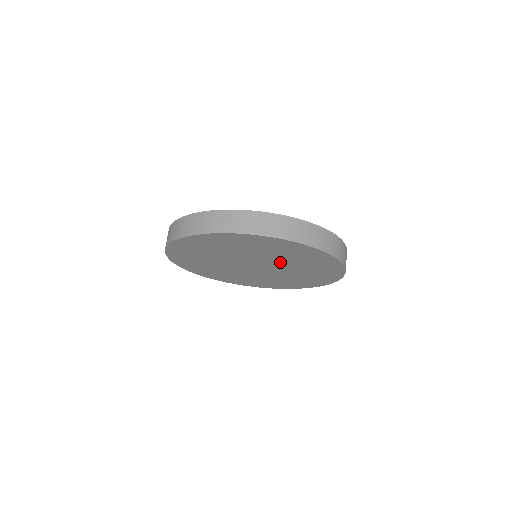
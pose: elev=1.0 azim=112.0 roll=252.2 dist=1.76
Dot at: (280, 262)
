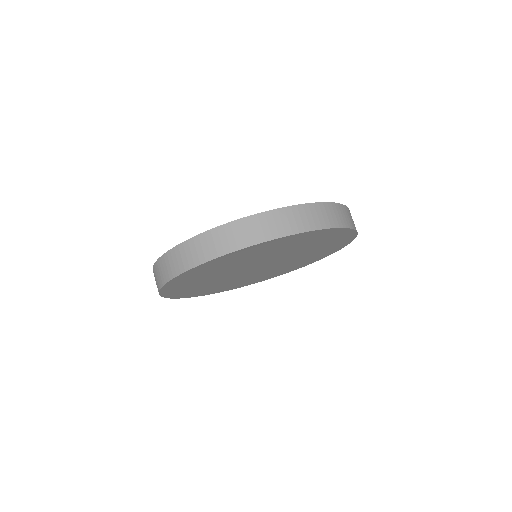
Dot at: (282, 254)
